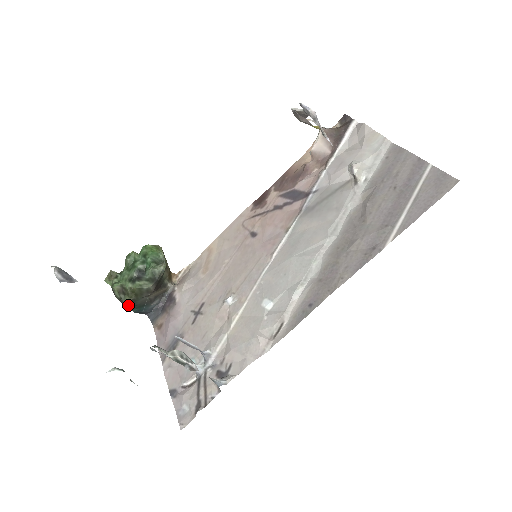
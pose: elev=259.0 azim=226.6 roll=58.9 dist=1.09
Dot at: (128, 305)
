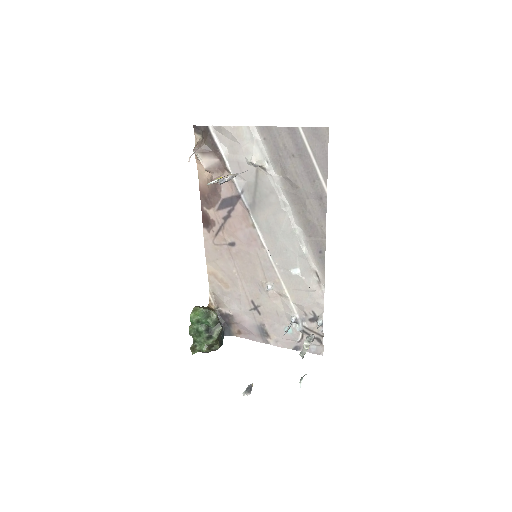
Dot at: occluded
